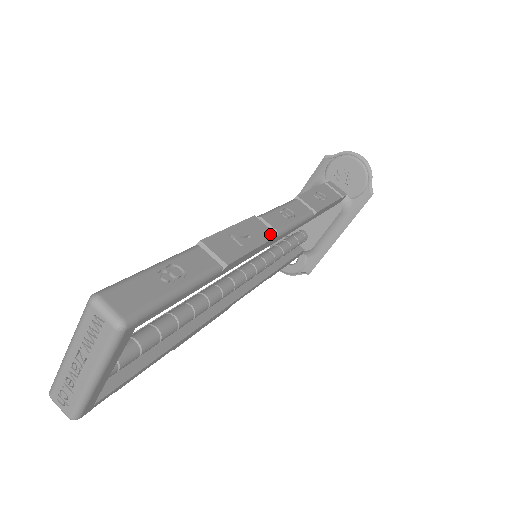
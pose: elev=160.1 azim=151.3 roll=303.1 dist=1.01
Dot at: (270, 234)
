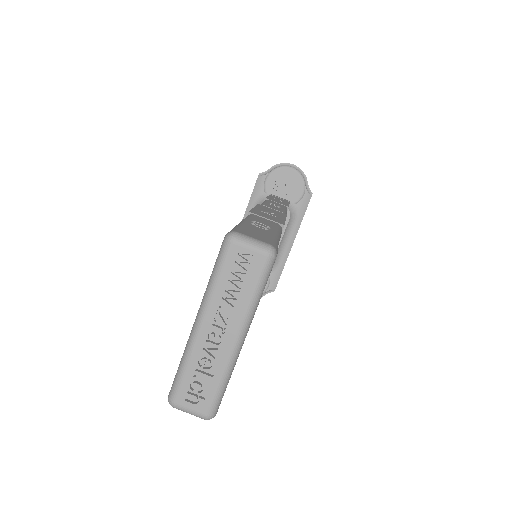
Dot at: (282, 213)
